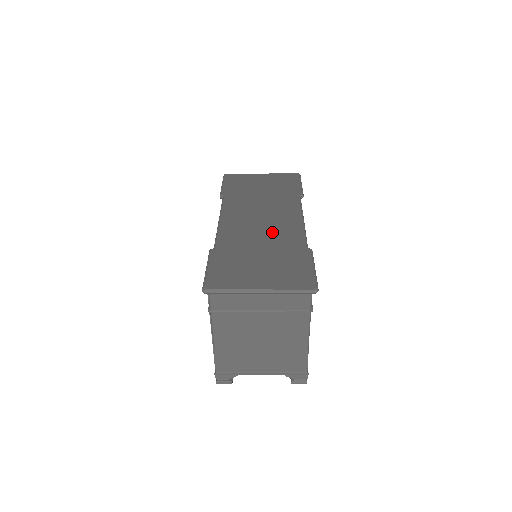
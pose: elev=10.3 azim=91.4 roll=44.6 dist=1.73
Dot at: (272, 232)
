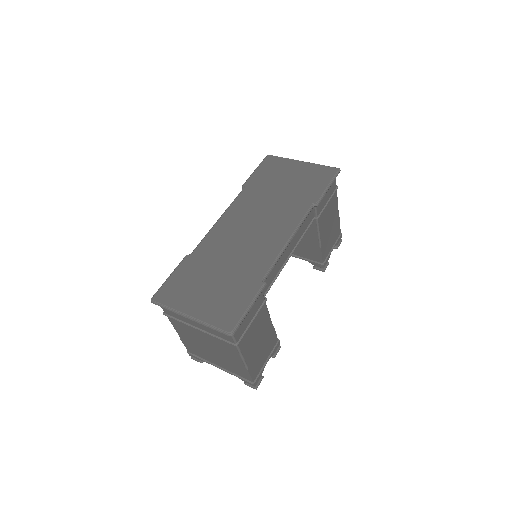
Dot at: (248, 249)
